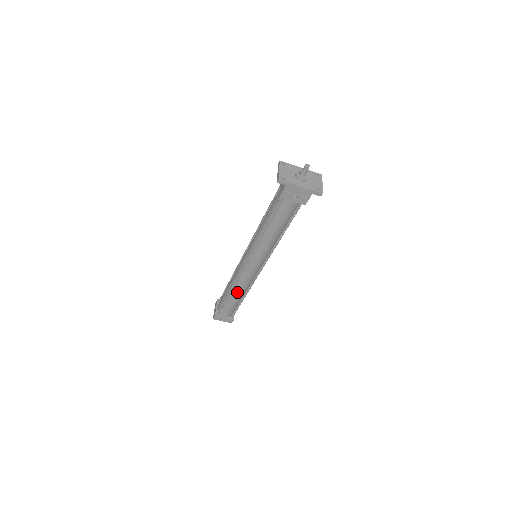
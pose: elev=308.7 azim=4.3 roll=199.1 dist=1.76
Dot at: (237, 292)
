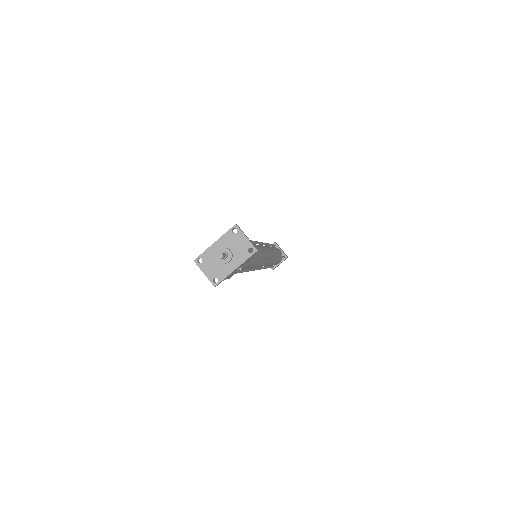
Dot at: occluded
